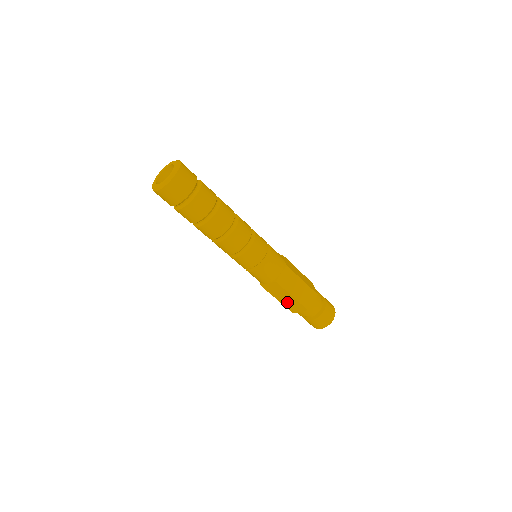
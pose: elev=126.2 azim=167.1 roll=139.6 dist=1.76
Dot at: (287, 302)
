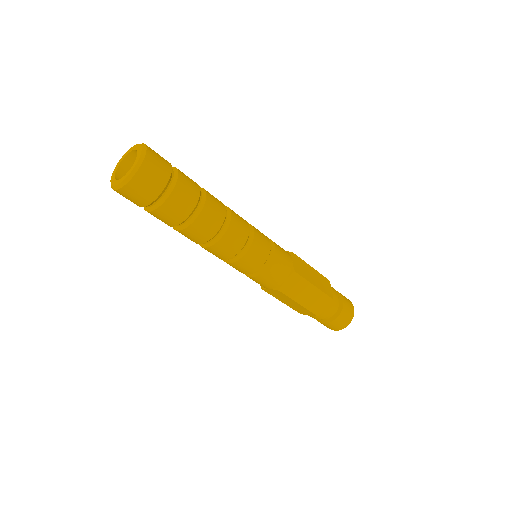
Dot at: (310, 301)
